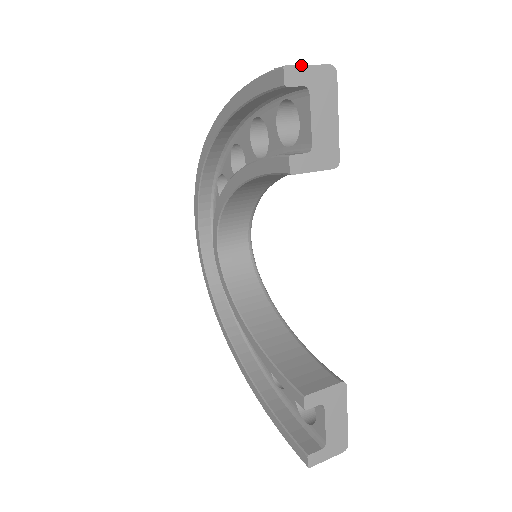
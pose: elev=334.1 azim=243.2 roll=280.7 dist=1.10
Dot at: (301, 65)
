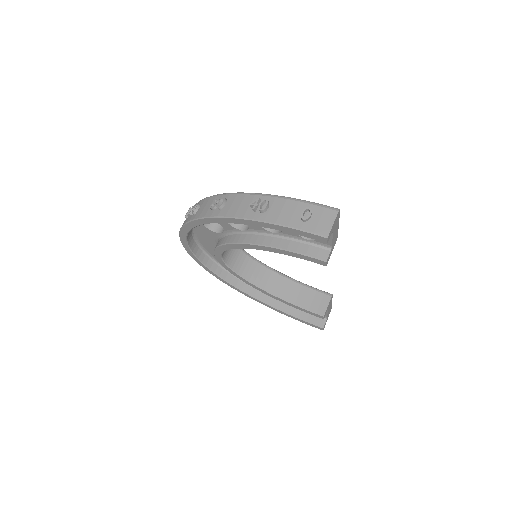
Dot at: (332, 228)
